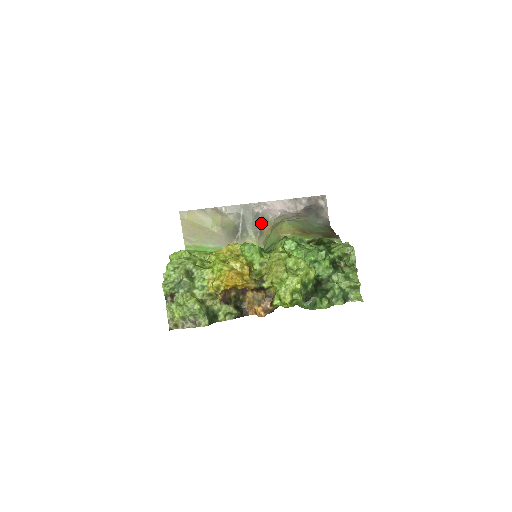
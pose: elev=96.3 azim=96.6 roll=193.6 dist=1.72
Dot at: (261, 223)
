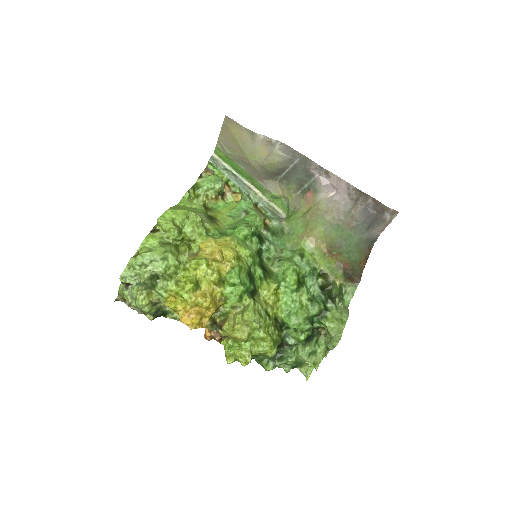
Dot at: (309, 186)
